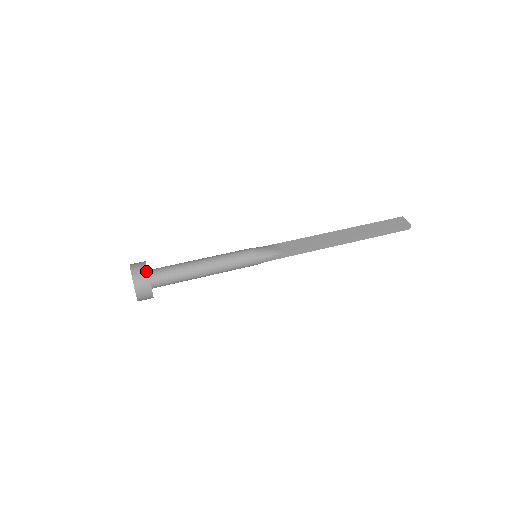
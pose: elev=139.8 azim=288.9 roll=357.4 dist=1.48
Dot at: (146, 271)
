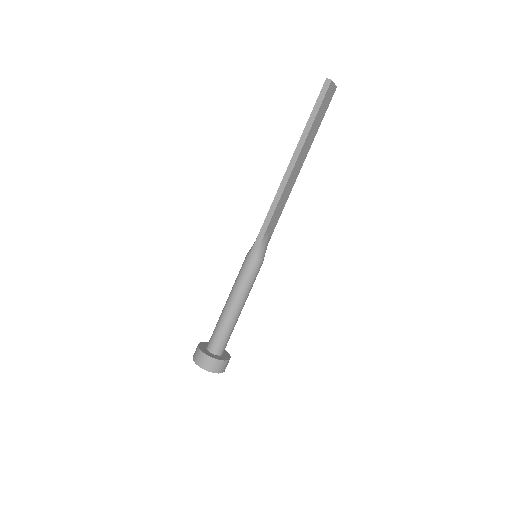
Dot at: occluded
